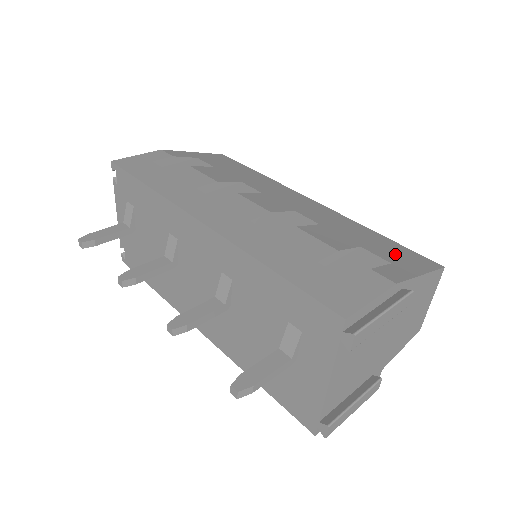
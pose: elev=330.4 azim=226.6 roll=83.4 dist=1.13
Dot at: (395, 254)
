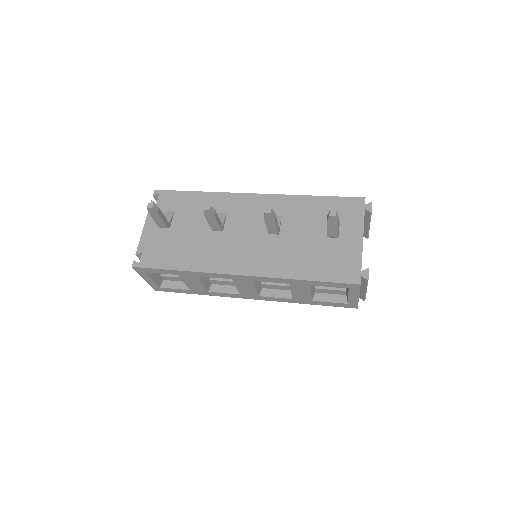
Dot at: occluded
